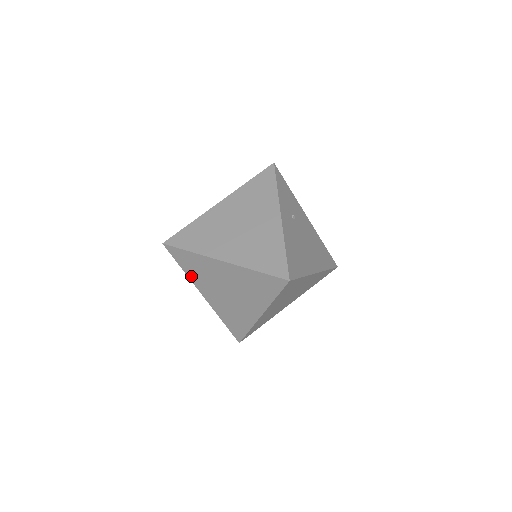
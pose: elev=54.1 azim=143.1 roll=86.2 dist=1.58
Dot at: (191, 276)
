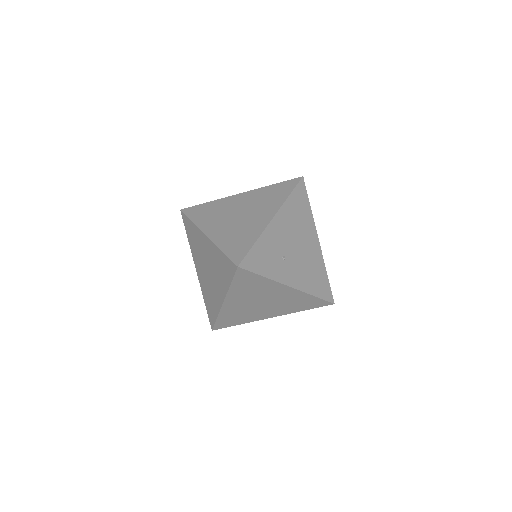
Dot at: occluded
